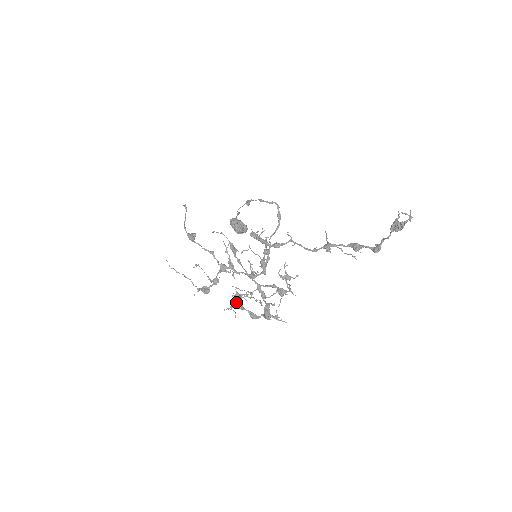
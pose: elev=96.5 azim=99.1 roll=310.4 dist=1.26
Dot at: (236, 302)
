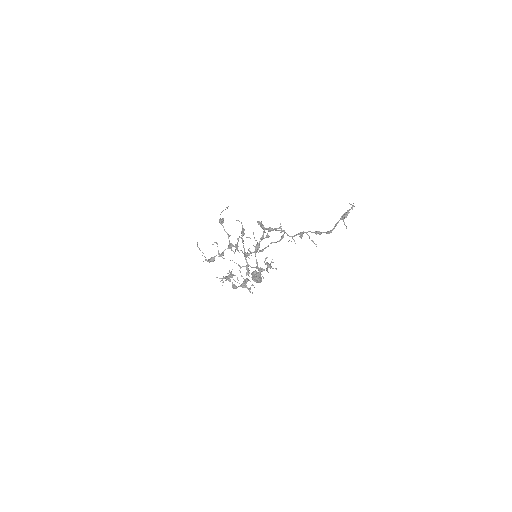
Dot at: occluded
